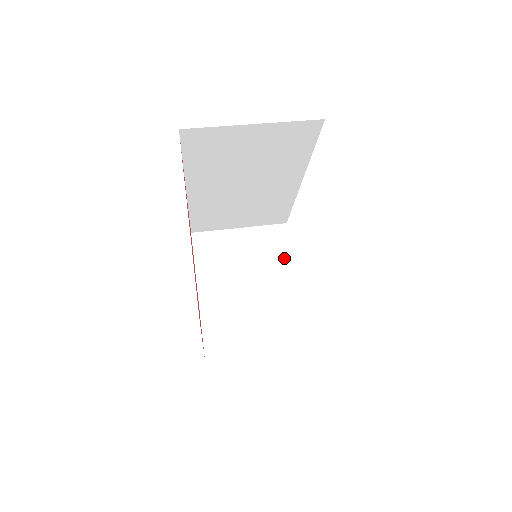
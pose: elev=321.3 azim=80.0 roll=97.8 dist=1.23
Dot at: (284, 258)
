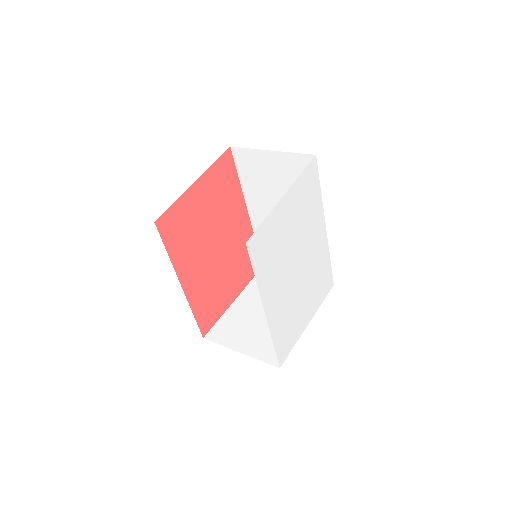
Dot at: occluded
